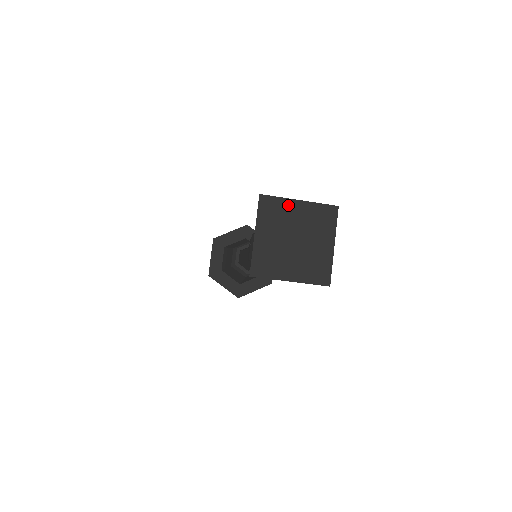
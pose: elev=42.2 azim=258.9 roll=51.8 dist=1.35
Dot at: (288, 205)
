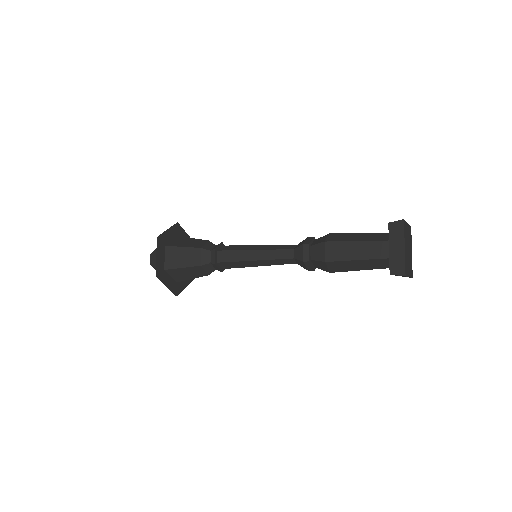
Dot at: (407, 226)
